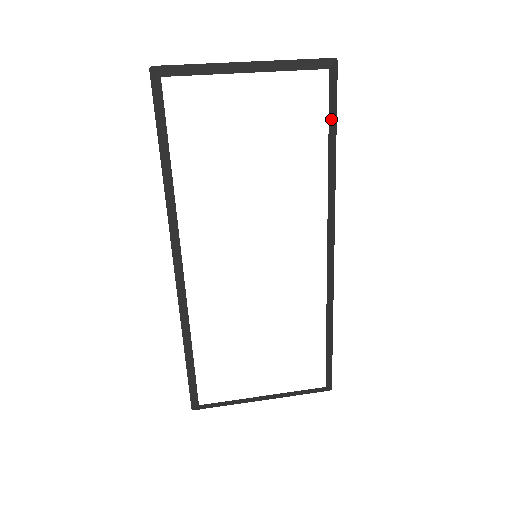
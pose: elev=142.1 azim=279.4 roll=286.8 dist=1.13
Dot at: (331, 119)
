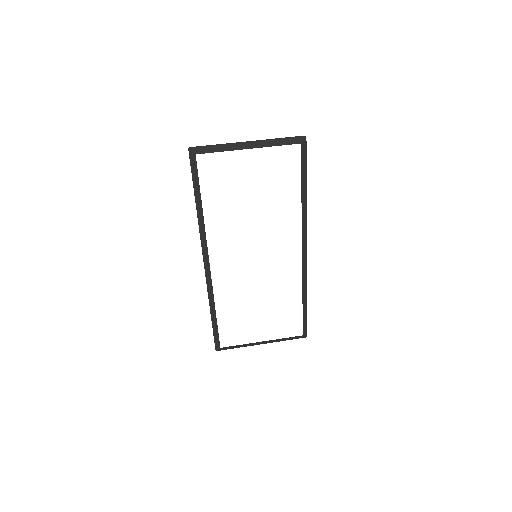
Dot at: (303, 172)
